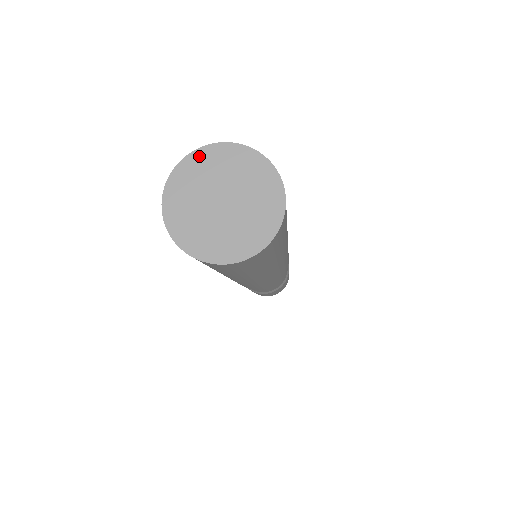
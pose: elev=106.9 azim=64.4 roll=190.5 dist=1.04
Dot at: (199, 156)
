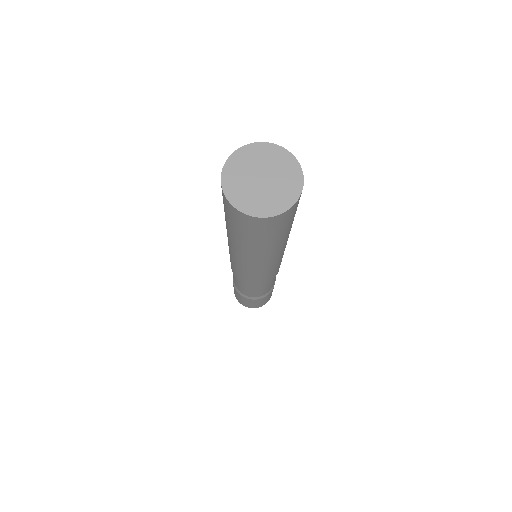
Dot at: (231, 162)
